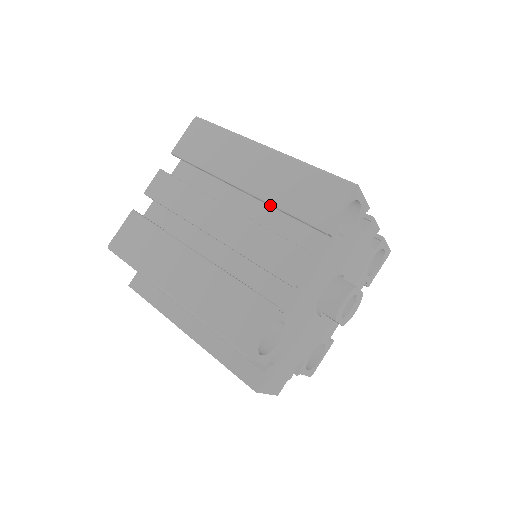
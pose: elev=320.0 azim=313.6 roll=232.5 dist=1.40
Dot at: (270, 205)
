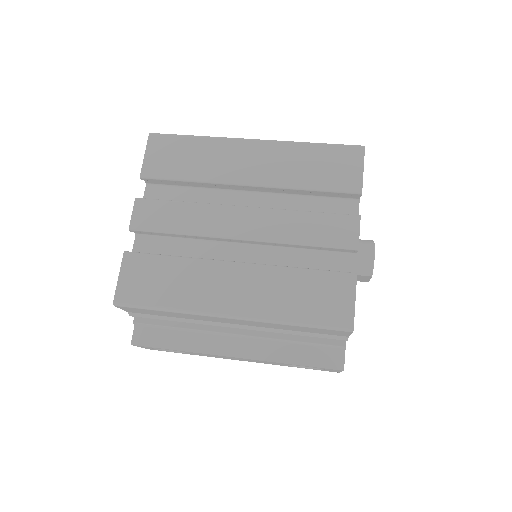
Dot at: (290, 190)
